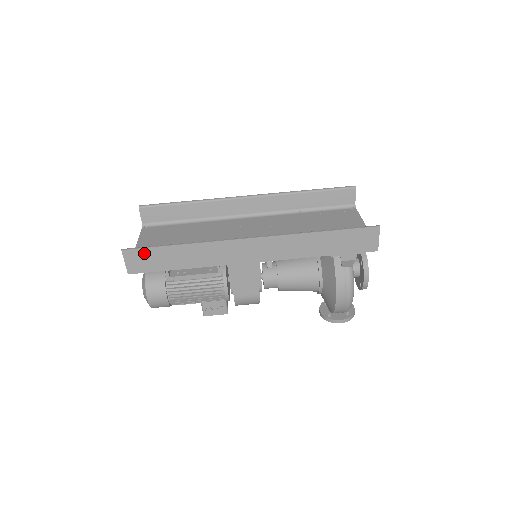
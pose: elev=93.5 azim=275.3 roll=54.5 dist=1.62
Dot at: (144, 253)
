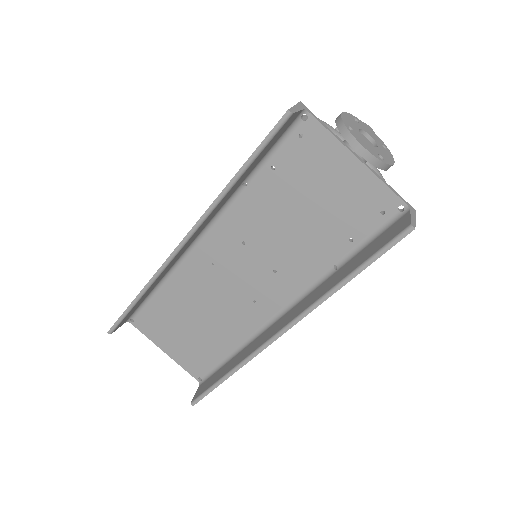
Dot at: occluded
